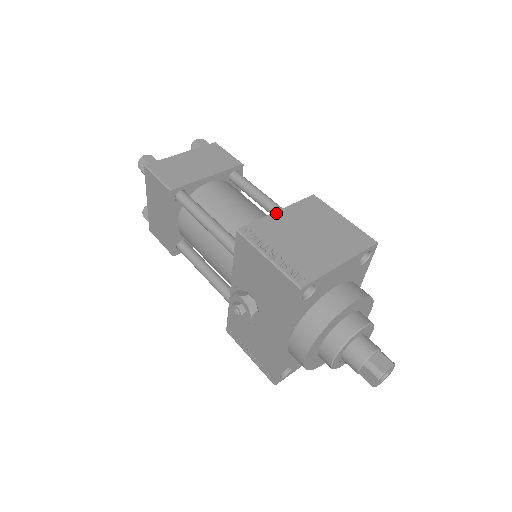
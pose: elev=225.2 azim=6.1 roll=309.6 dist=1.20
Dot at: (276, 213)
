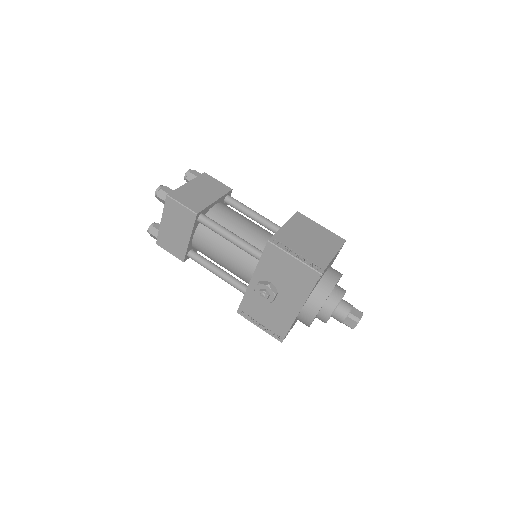
Dot at: (284, 227)
